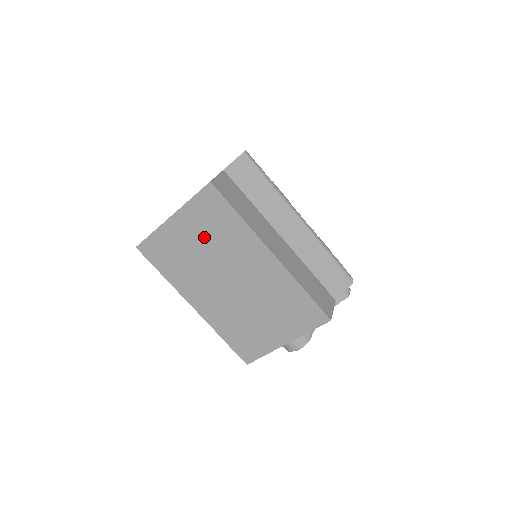
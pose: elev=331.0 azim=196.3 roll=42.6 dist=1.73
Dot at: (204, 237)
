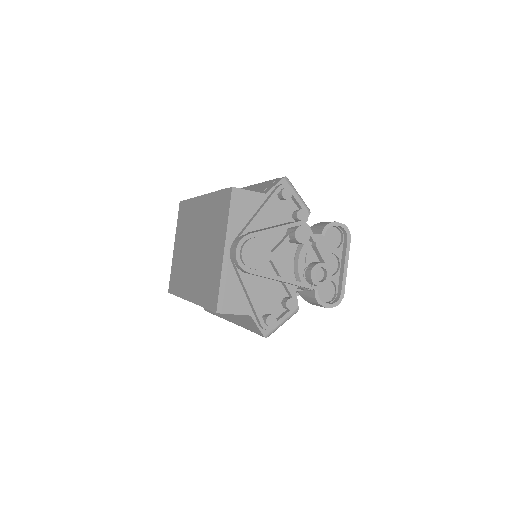
Dot at: (183, 236)
